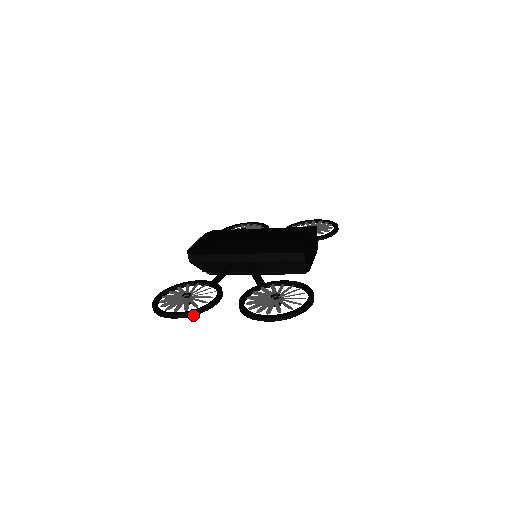
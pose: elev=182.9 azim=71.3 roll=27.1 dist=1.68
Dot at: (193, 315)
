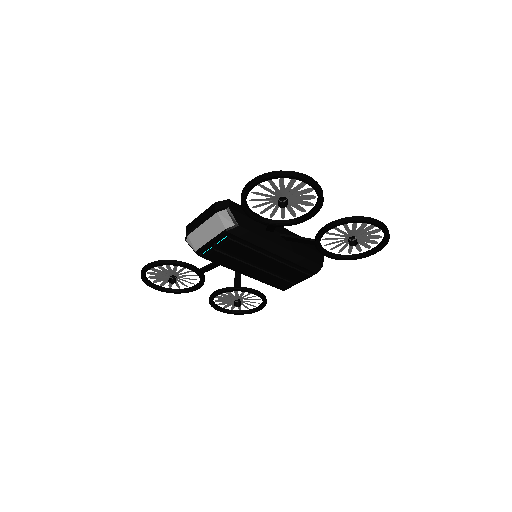
Dot at: occluded
